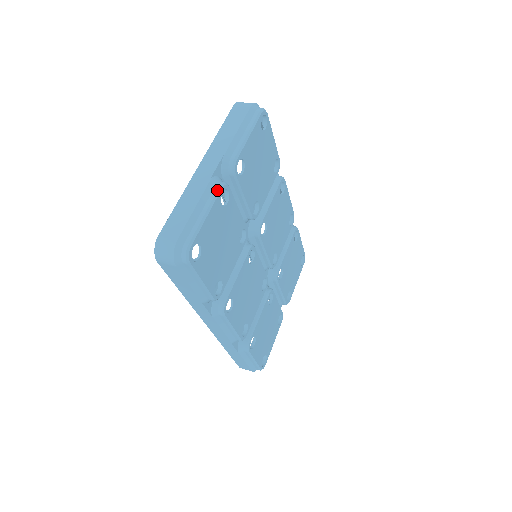
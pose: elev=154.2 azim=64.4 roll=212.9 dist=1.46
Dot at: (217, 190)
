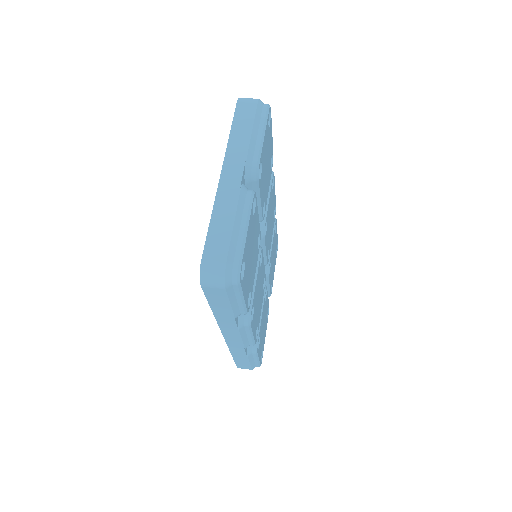
Dot at: (250, 200)
